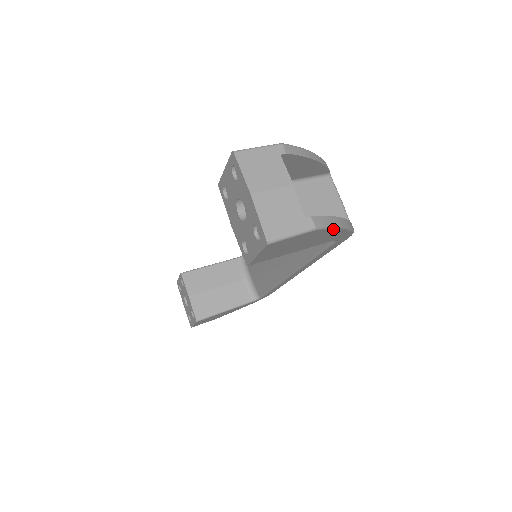
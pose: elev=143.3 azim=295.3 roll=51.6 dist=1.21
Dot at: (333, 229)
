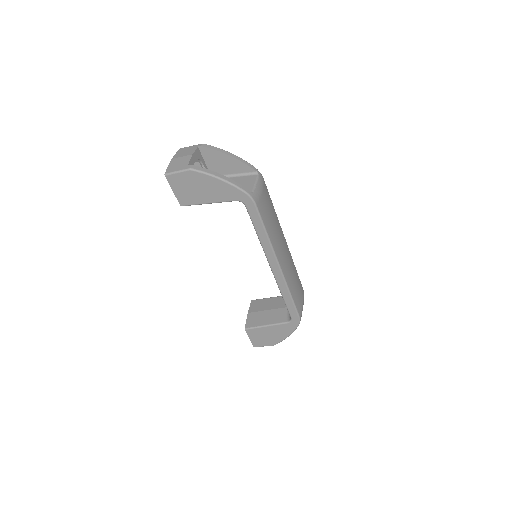
Dot at: (210, 176)
